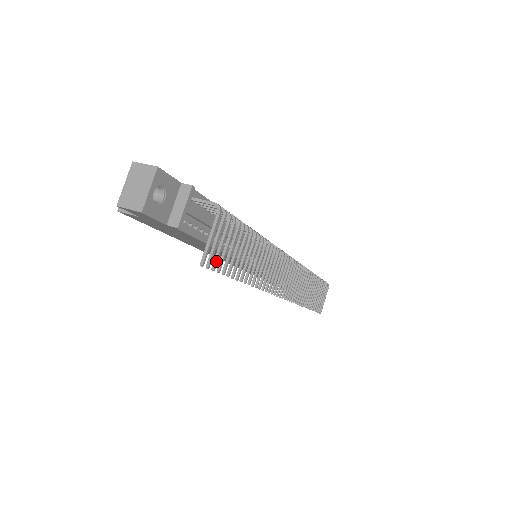
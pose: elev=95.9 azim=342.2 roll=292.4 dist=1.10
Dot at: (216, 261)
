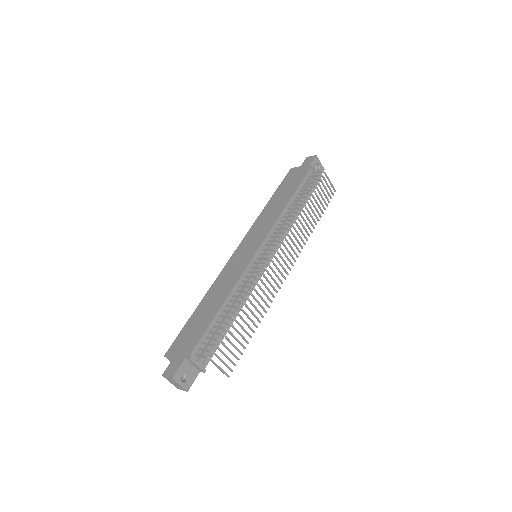
Dot at: (232, 363)
